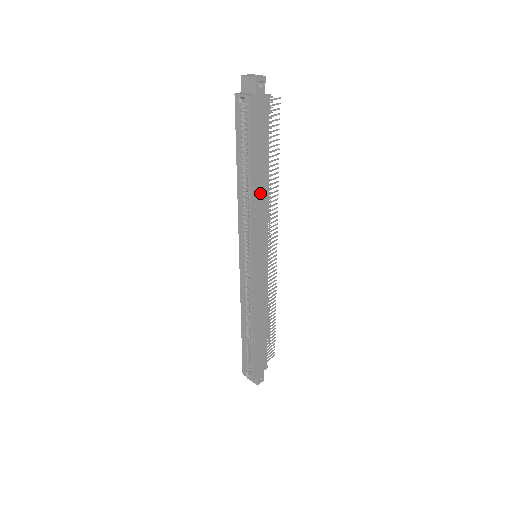
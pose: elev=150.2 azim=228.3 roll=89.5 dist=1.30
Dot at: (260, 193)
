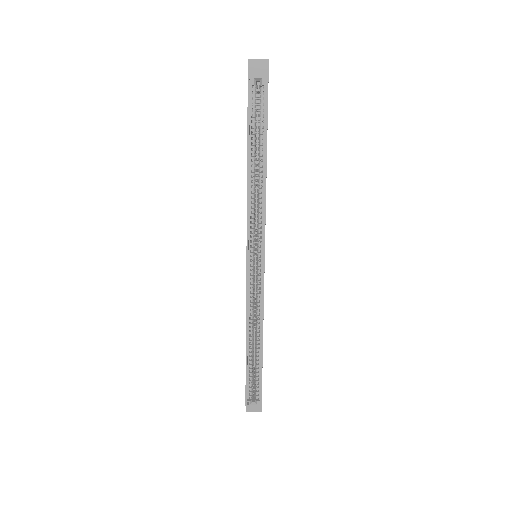
Dot at: occluded
